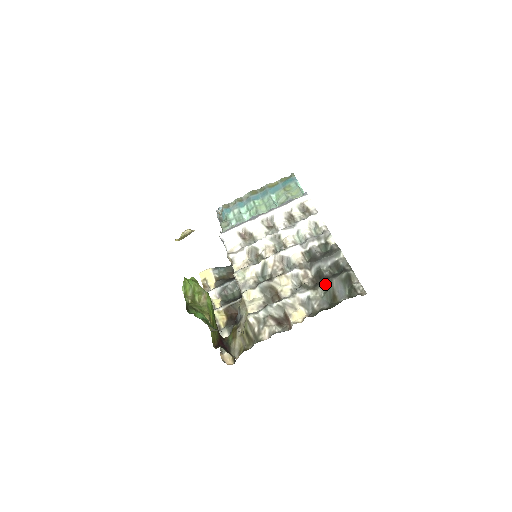
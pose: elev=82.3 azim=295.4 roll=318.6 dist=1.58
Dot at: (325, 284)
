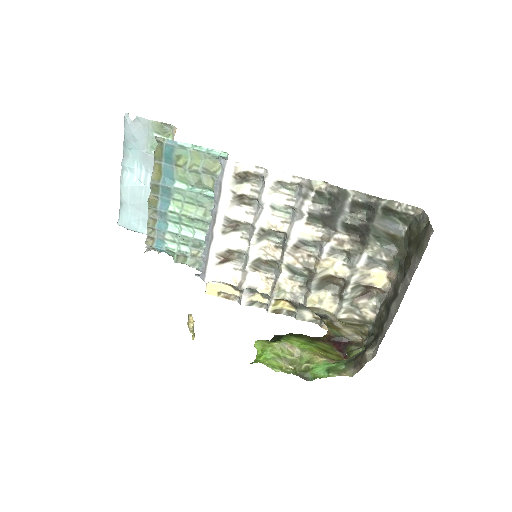
Dot at: (372, 235)
